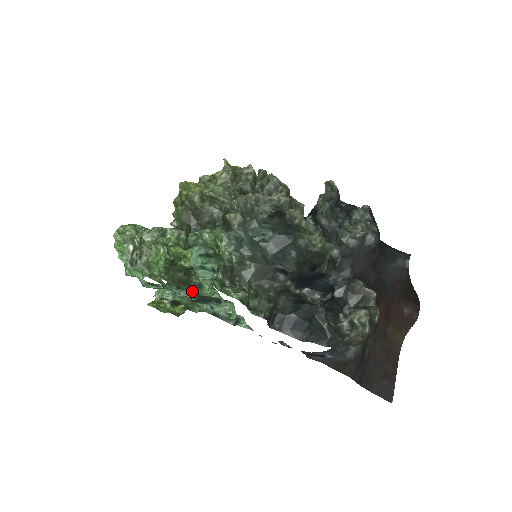
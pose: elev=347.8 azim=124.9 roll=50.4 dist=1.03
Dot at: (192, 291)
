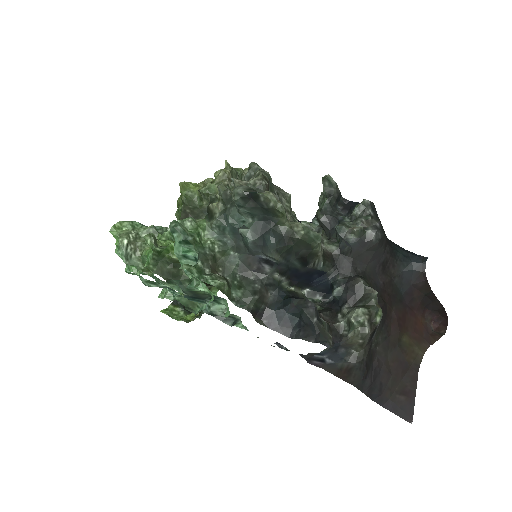
Dot at: (183, 285)
